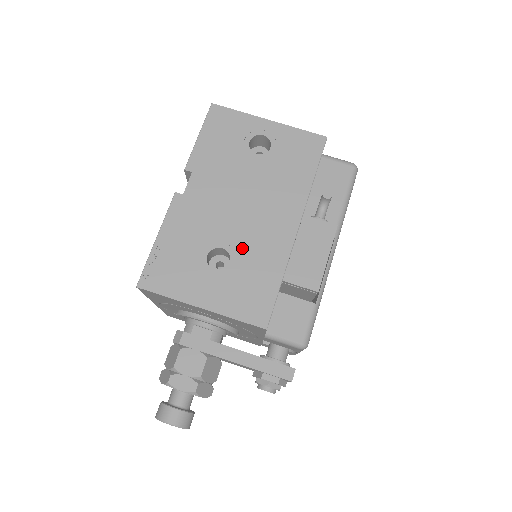
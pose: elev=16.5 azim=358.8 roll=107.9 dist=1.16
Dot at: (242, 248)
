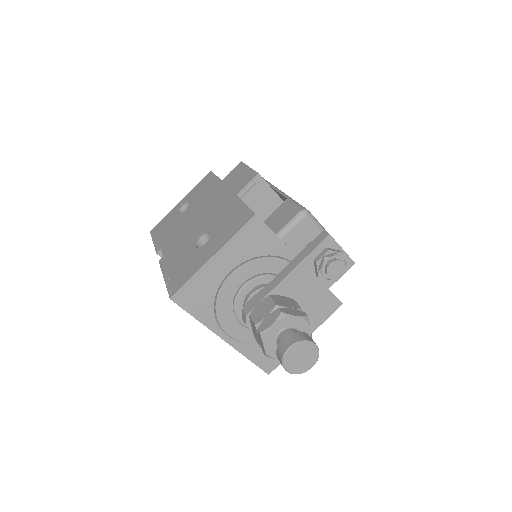
Dot at: (210, 224)
